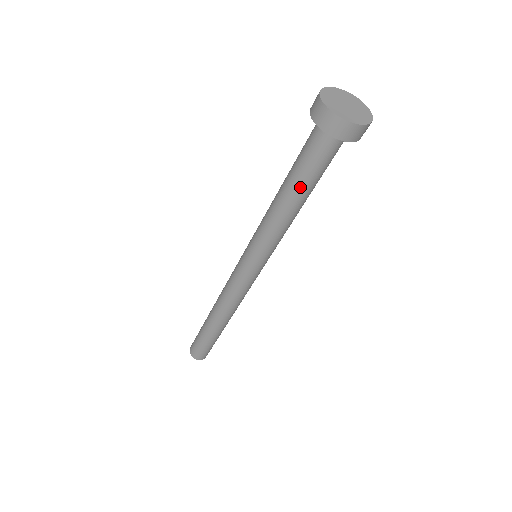
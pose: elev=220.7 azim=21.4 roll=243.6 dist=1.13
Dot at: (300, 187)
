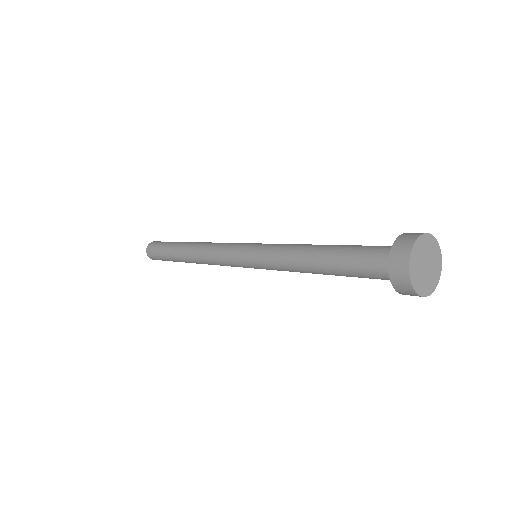
Dot at: (335, 272)
